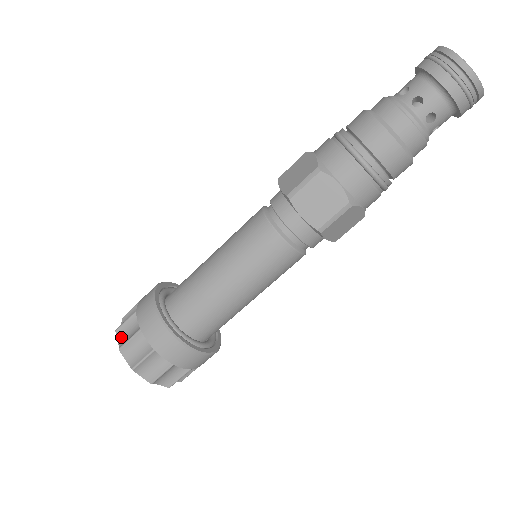
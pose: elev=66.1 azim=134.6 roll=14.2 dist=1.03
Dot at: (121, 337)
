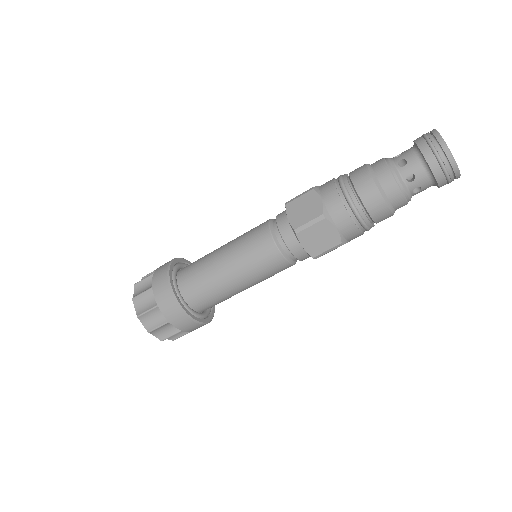
Dot at: (137, 305)
